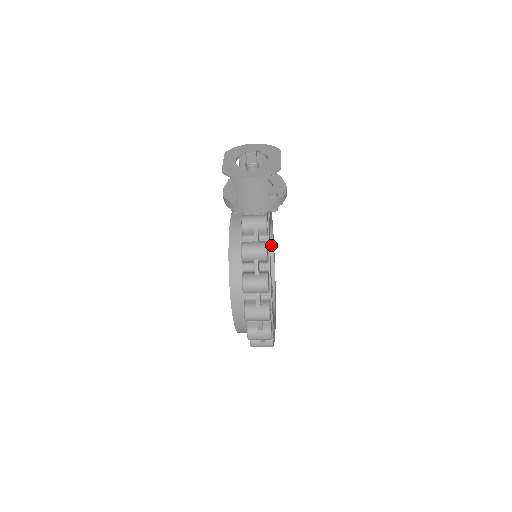
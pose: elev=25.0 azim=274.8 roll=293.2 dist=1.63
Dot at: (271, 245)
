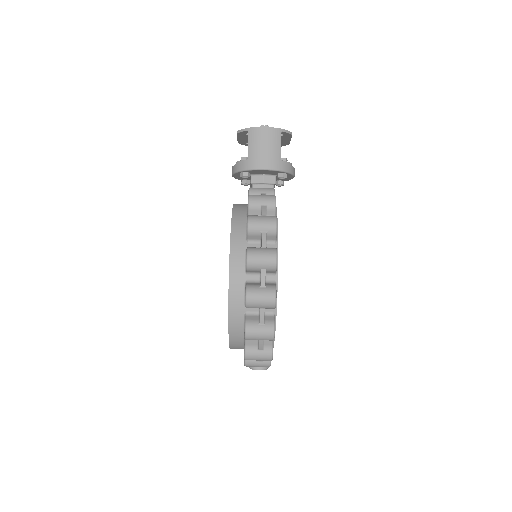
Dot at: occluded
